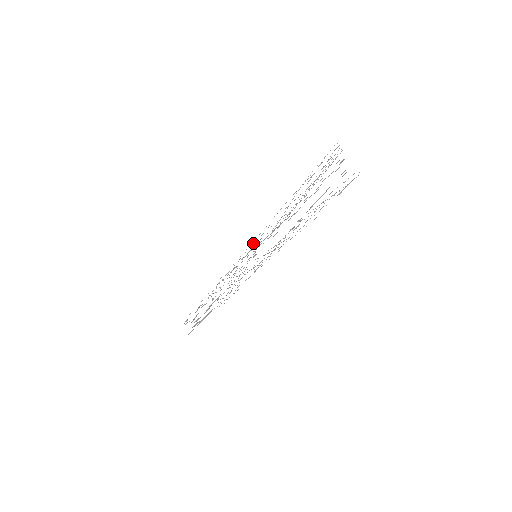
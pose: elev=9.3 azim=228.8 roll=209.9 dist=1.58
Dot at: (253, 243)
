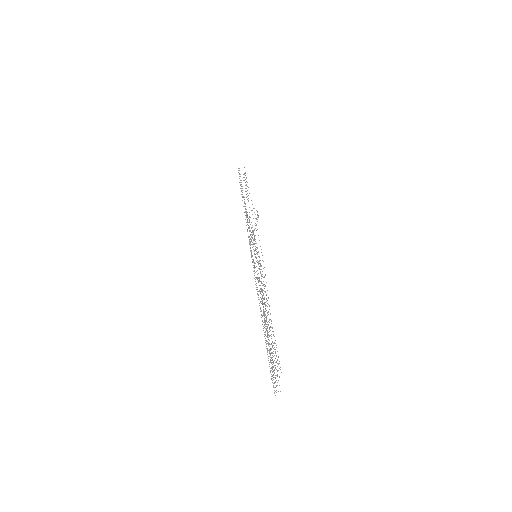
Dot at: occluded
